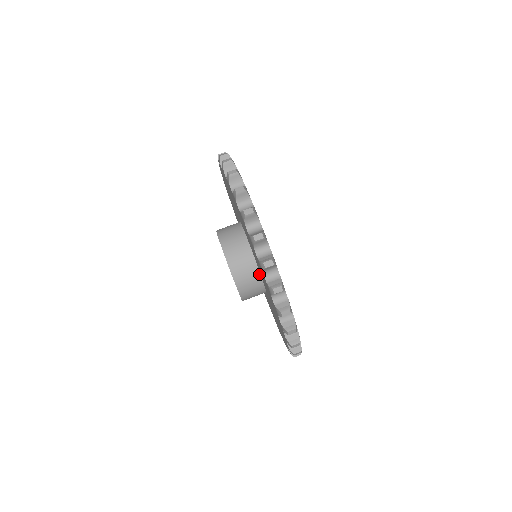
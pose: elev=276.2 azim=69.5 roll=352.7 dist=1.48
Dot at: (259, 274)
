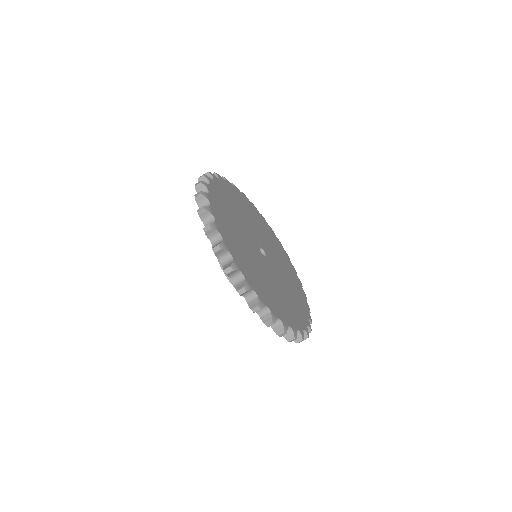
Dot at: occluded
